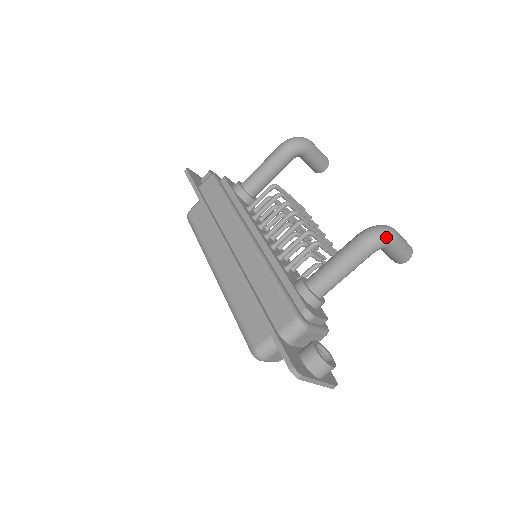
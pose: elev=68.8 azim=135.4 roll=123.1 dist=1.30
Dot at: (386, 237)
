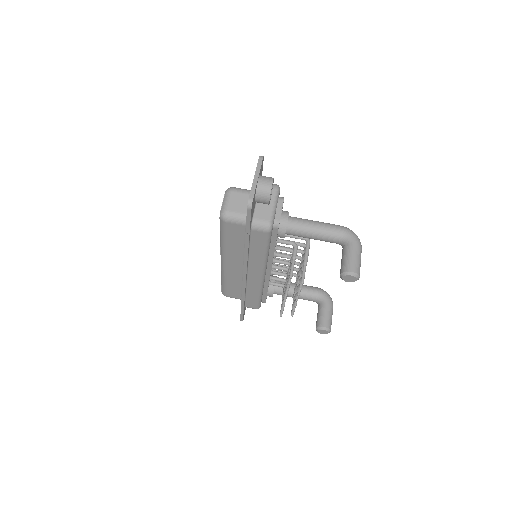
Dot at: (355, 234)
